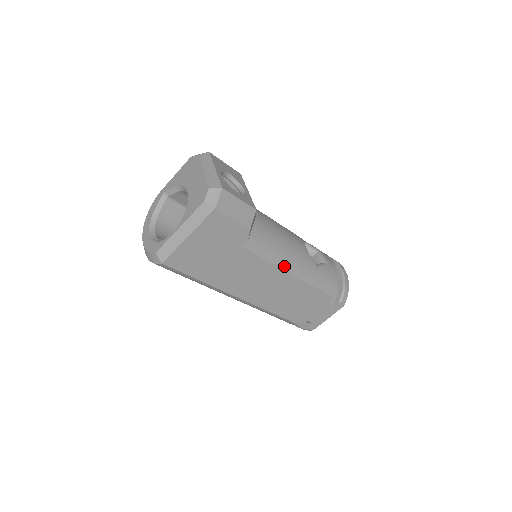
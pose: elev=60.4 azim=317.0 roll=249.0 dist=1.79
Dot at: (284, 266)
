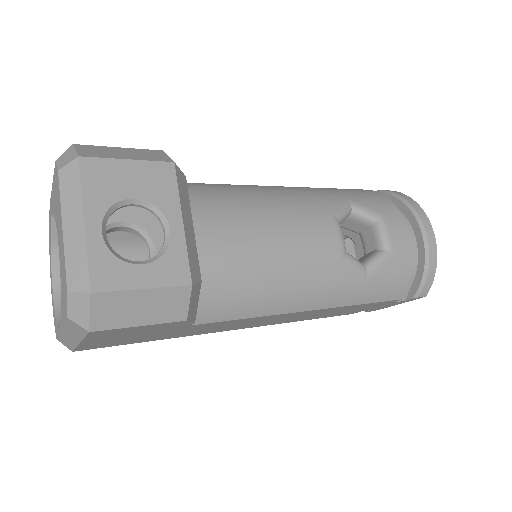
Dot at: (290, 308)
